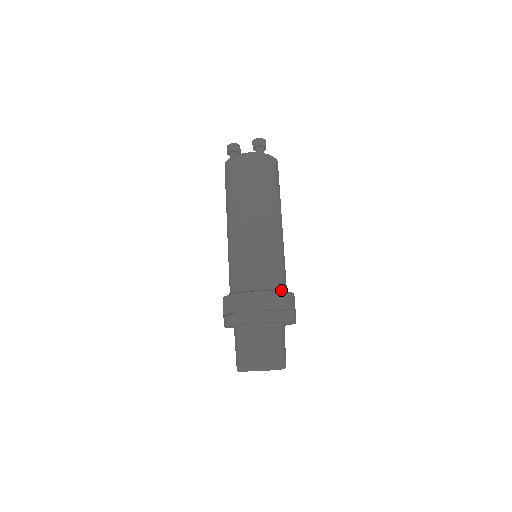
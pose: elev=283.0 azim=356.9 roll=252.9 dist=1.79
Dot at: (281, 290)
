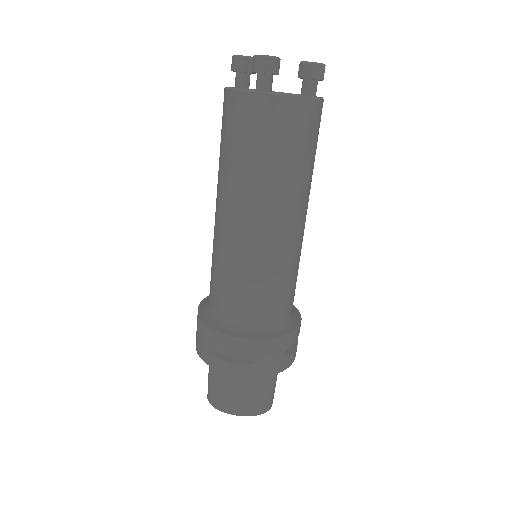
Dot at: (295, 315)
